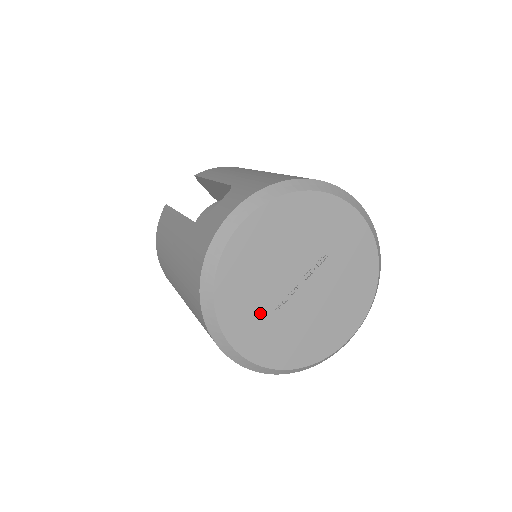
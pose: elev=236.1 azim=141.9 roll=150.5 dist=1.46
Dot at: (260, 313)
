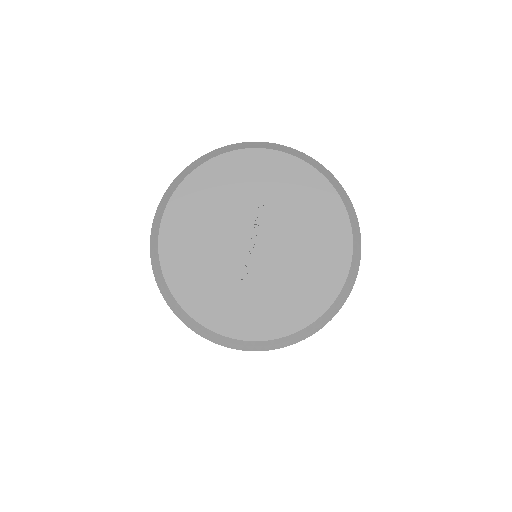
Dot at: (231, 291)
